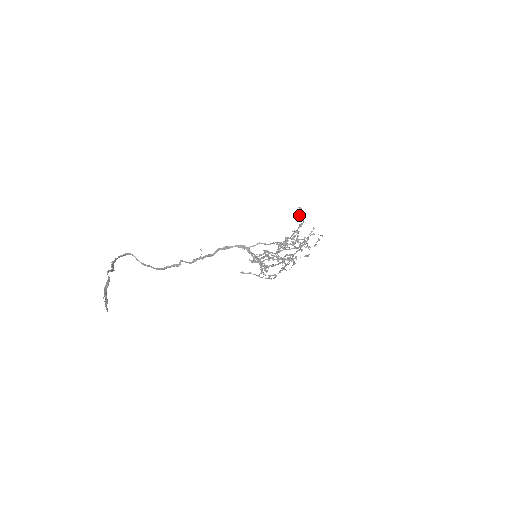
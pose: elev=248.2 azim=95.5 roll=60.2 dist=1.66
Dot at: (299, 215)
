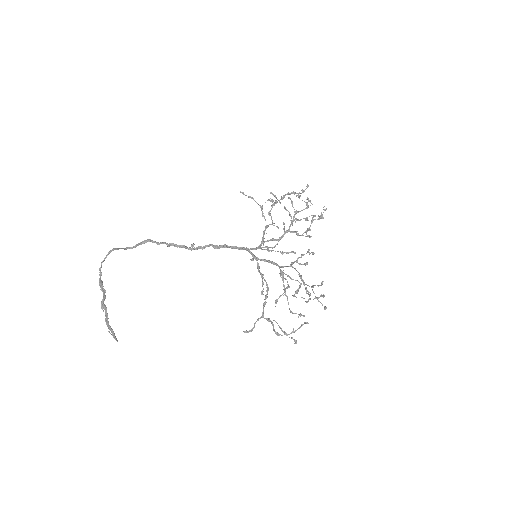
Dot at: (306, 293)
